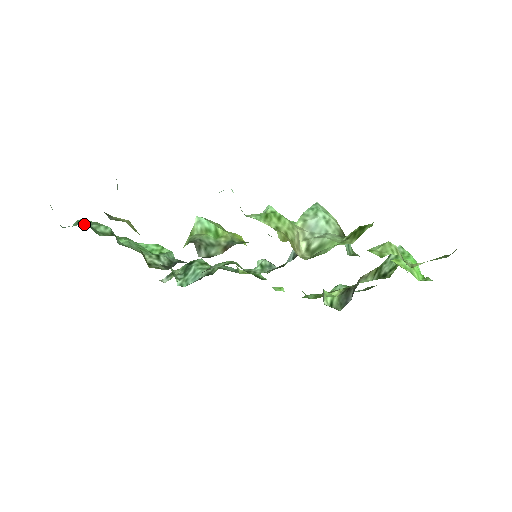
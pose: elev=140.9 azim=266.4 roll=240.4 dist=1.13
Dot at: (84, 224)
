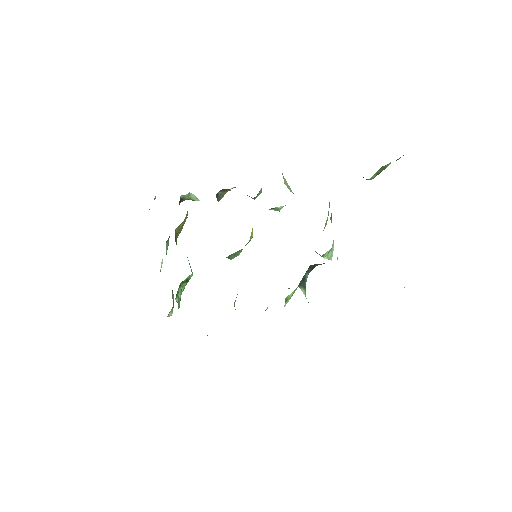
Dot at: occluded
